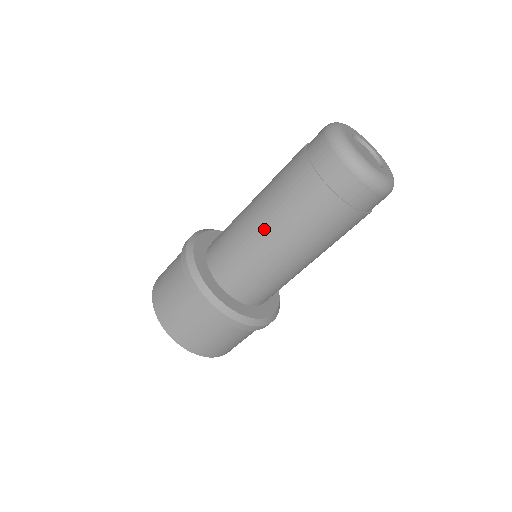
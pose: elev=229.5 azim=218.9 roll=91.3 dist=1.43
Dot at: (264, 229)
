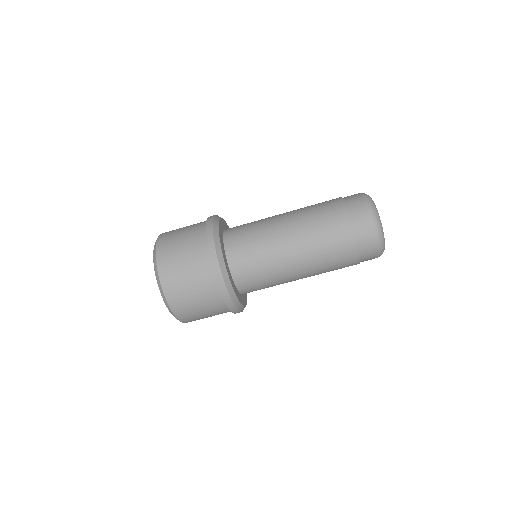
Dot at: (287, 226)
